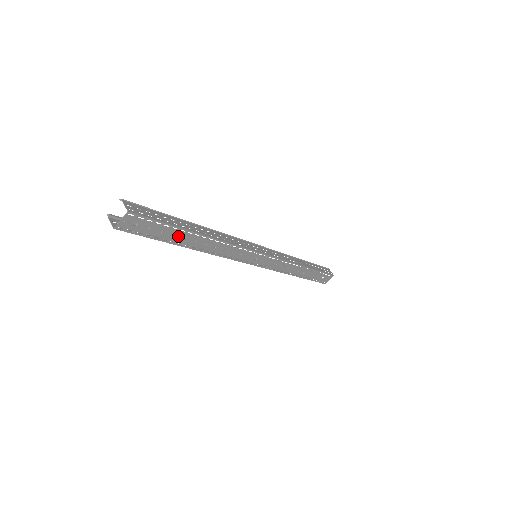
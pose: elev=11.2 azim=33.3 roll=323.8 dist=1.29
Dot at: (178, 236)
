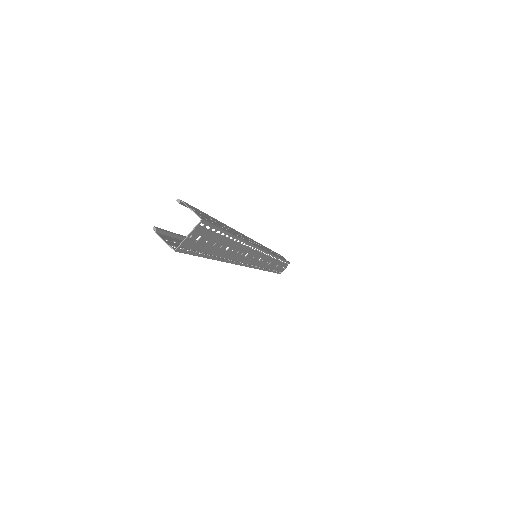
Dot at: (223, 247)
